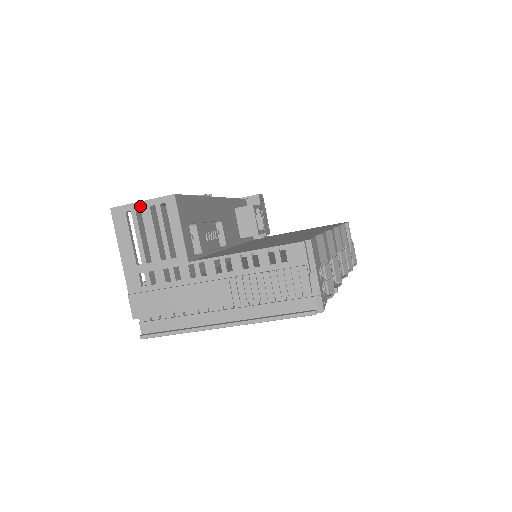
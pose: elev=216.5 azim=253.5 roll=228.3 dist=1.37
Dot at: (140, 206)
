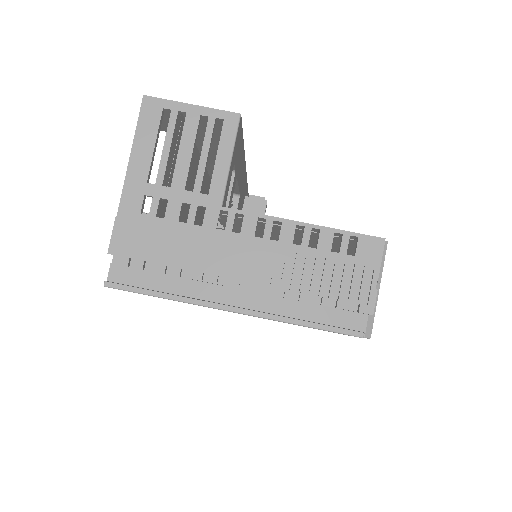
Dot at: (187, 109)
